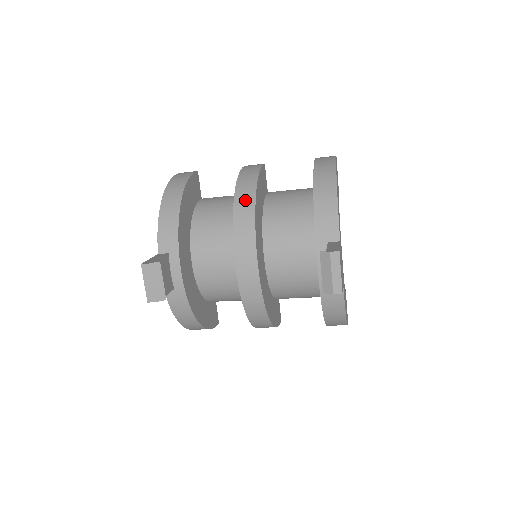
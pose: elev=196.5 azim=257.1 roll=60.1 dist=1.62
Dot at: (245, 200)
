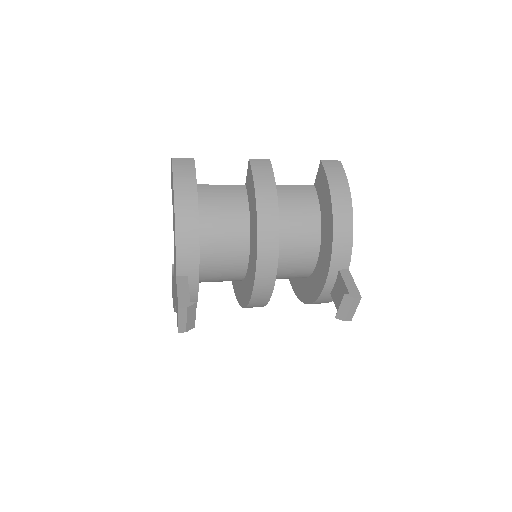
Dot at: (269, 226)
